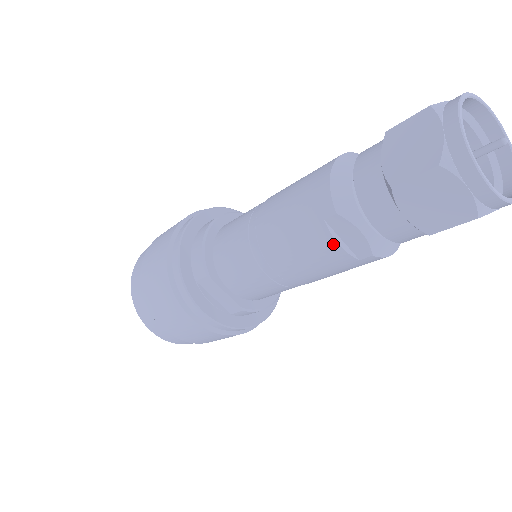
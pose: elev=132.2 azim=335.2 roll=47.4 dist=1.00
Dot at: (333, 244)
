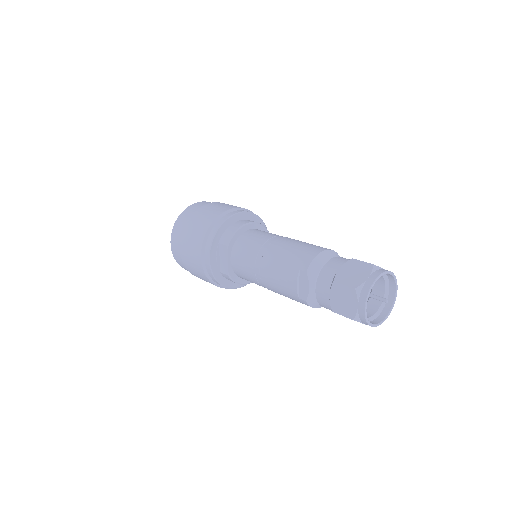
Dot at: (294, 282)
